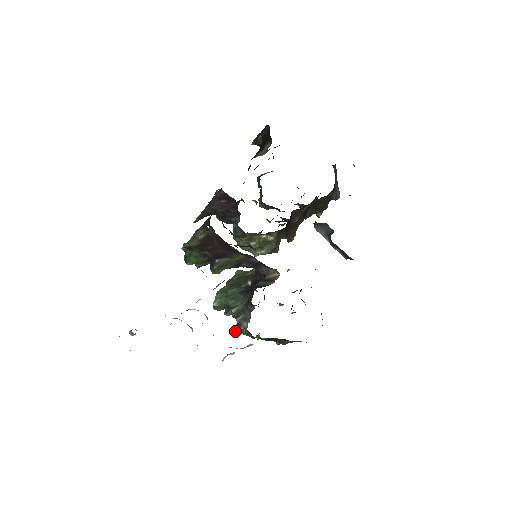
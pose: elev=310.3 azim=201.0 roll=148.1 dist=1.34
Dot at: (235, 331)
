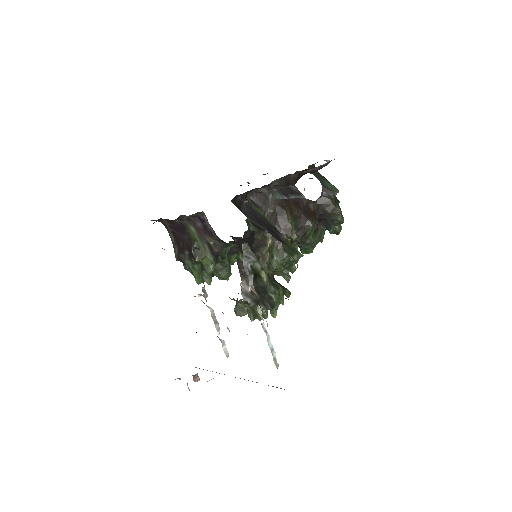
Dot at: (250, 319)
